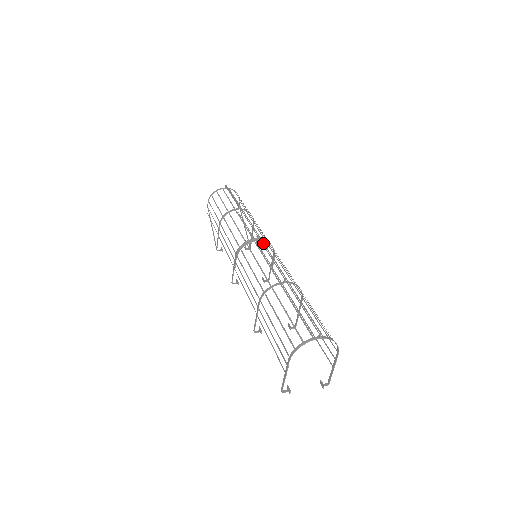
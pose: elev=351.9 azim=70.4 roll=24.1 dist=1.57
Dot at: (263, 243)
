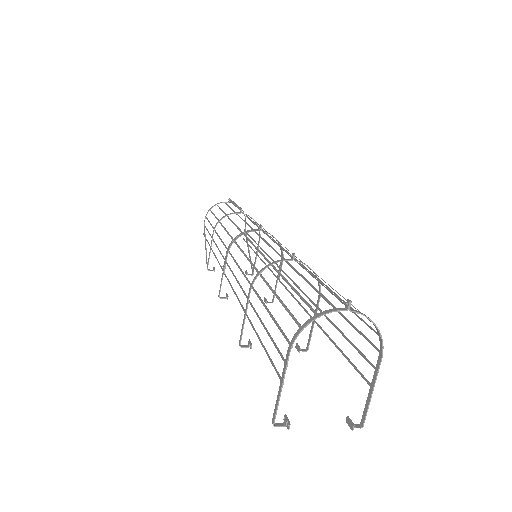
Dot at: (267, 234)
